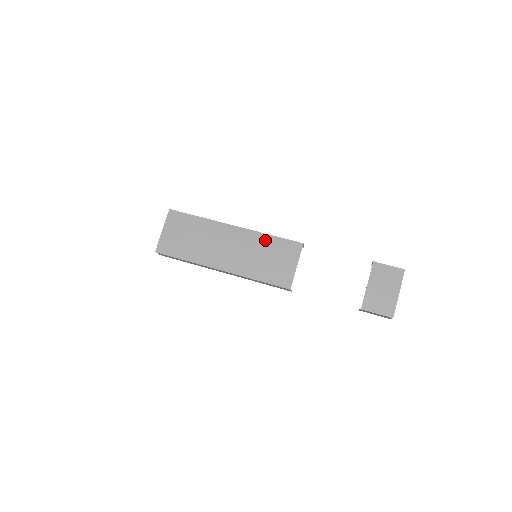
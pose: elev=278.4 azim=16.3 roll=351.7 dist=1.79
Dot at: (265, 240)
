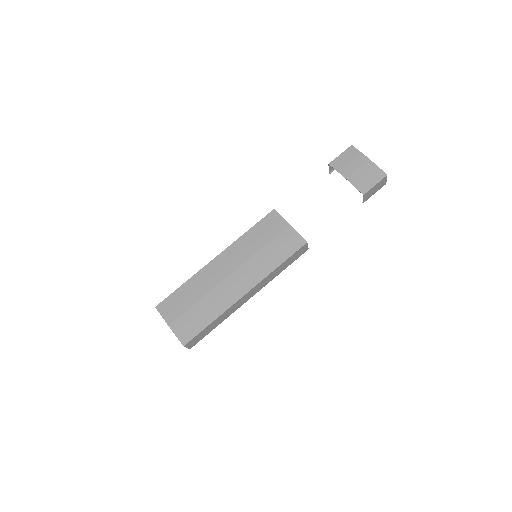
Dot at: (248, 238)
